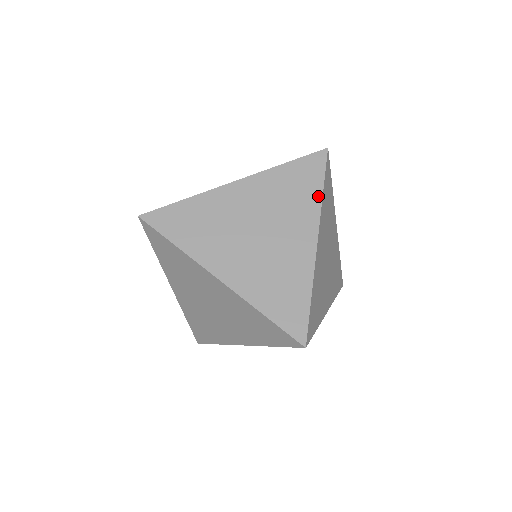
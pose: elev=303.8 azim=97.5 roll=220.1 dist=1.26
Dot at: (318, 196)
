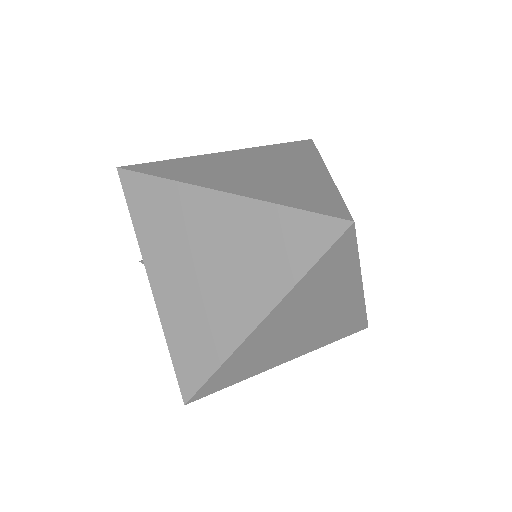
Dot at: (315, 154)
